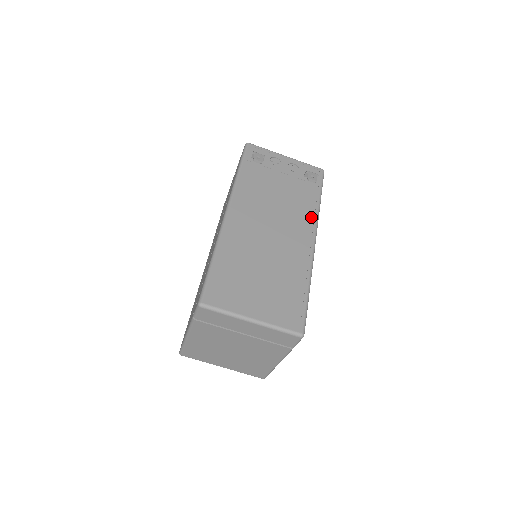
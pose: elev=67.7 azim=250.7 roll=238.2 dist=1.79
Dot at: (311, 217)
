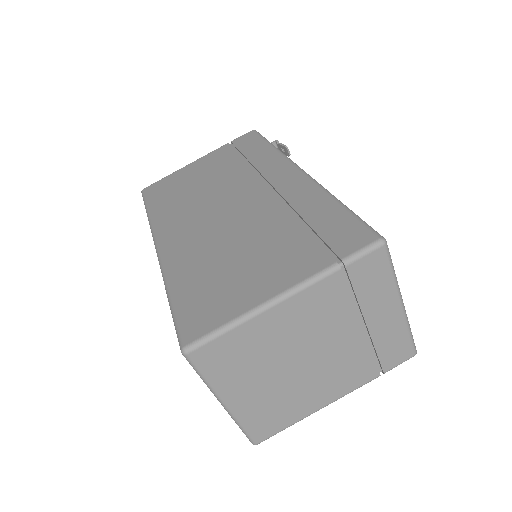
Dot at: occluded
